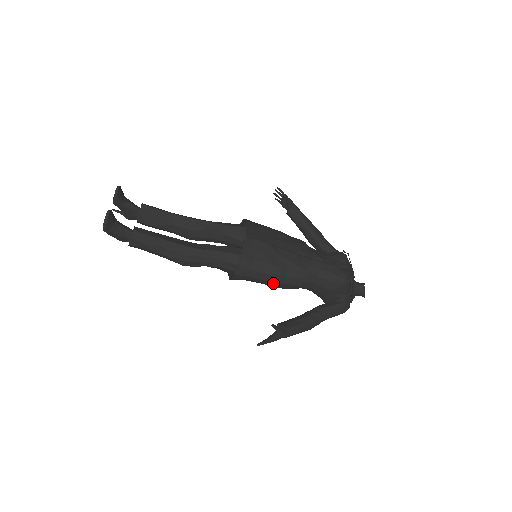
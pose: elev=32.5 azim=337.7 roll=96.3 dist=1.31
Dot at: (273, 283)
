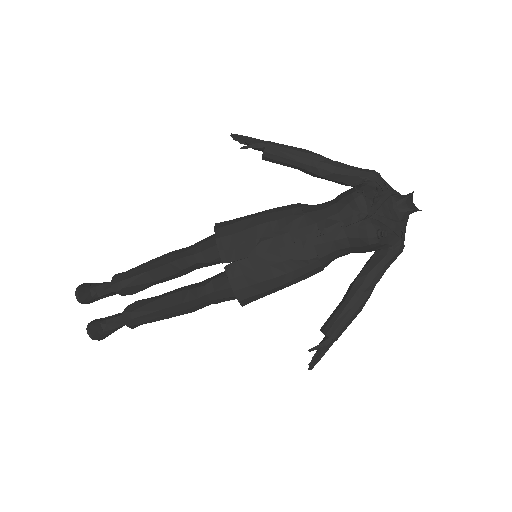
Dot at: occluded
